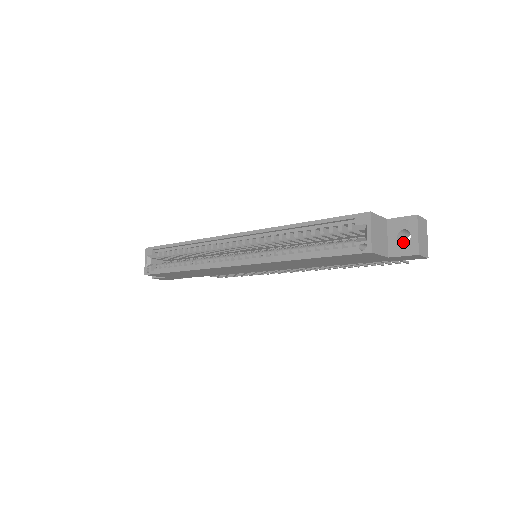
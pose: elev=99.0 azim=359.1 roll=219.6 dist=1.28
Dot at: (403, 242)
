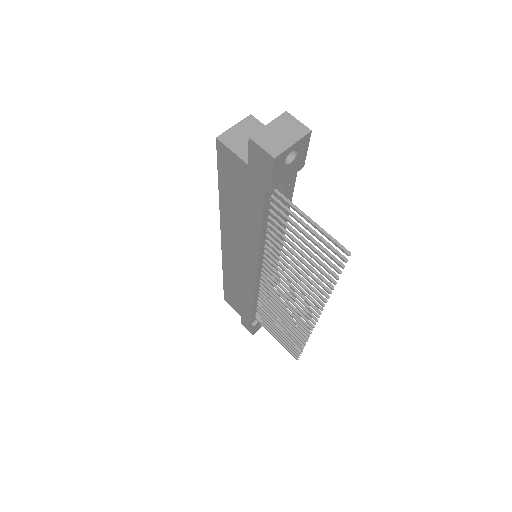
Dot at: occluded
